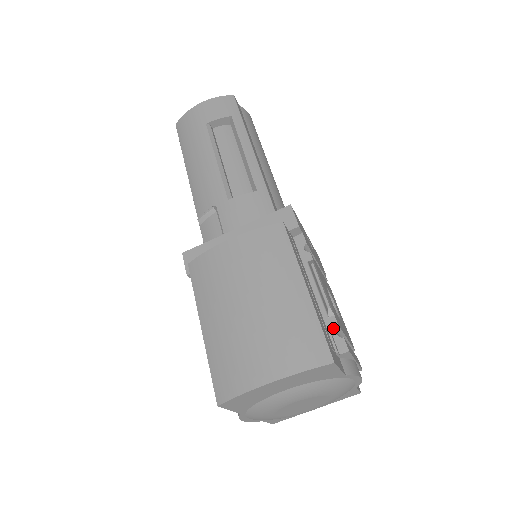
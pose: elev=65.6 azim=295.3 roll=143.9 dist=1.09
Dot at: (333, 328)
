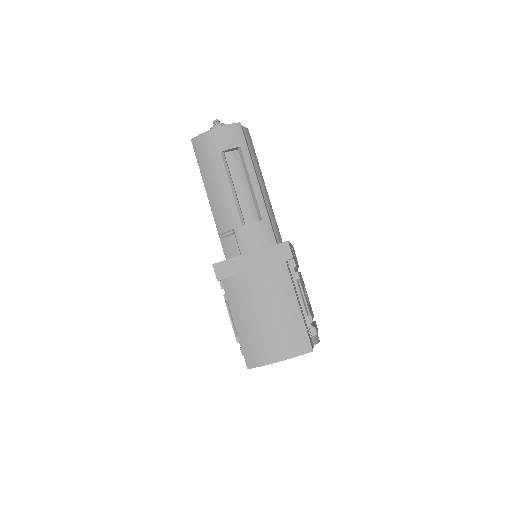
Dot at: (310, 323)
